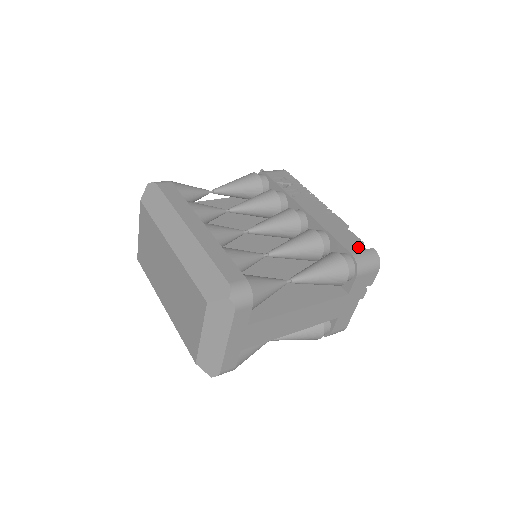
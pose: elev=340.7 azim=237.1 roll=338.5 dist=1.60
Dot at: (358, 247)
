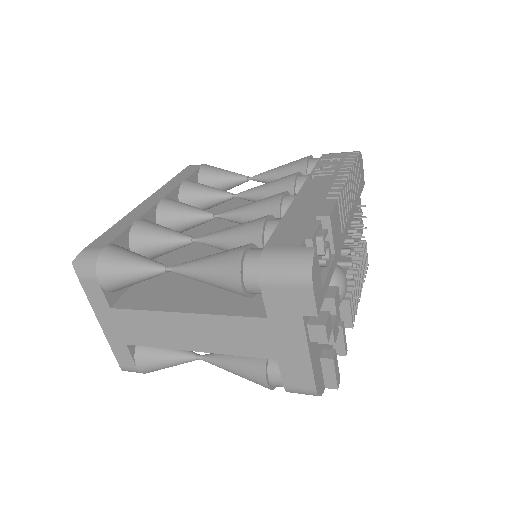
Dot at: (290, 242)
